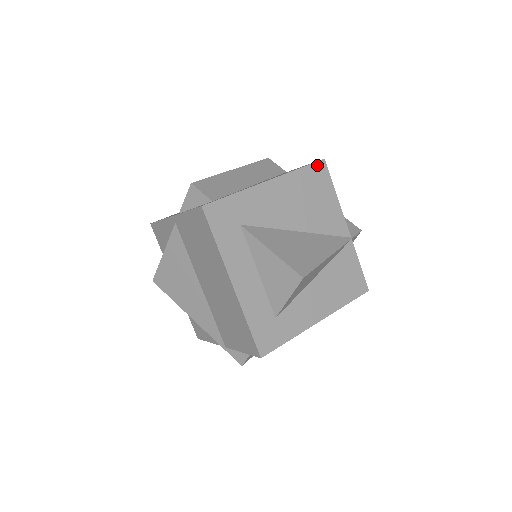
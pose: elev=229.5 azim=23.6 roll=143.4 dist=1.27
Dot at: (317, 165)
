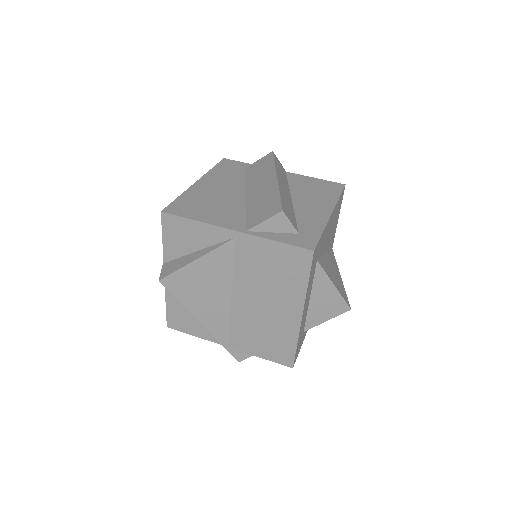
Dot at: (343, 191)
